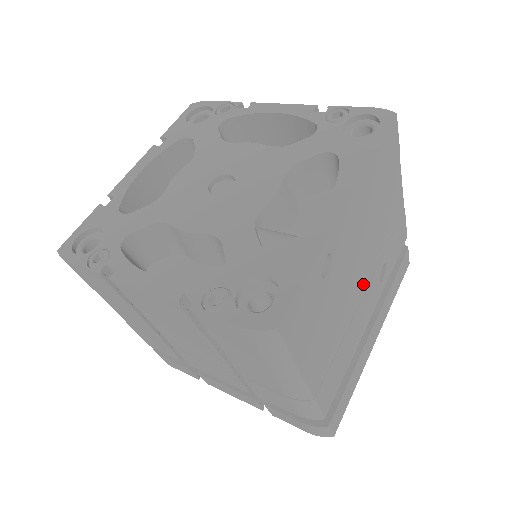
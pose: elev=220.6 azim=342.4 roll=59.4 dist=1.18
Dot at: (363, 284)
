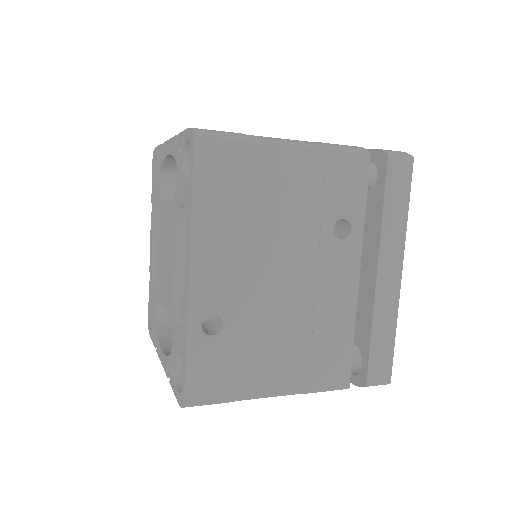
Dot at: (304, 274)
